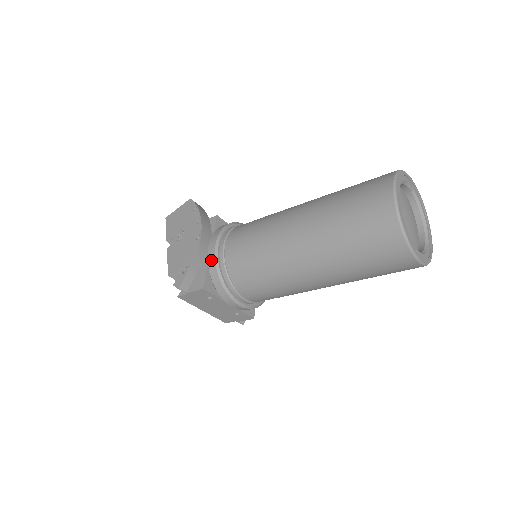
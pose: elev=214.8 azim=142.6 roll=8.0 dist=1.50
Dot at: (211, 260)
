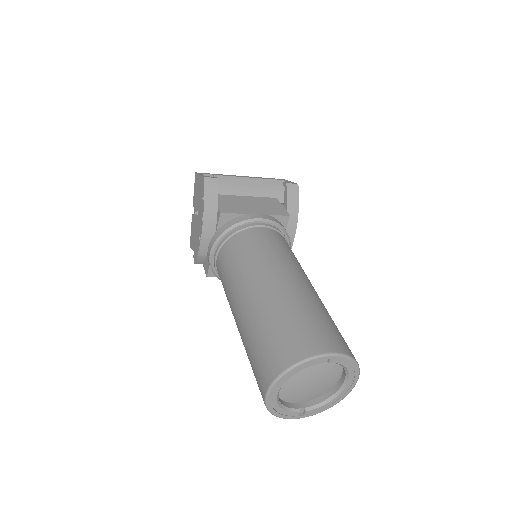
Dot at: (209, 263)
